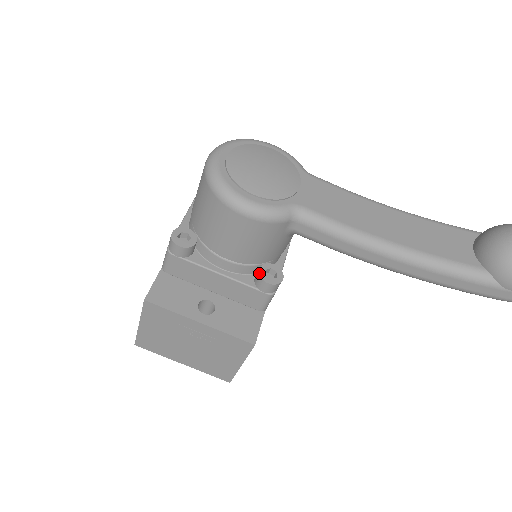
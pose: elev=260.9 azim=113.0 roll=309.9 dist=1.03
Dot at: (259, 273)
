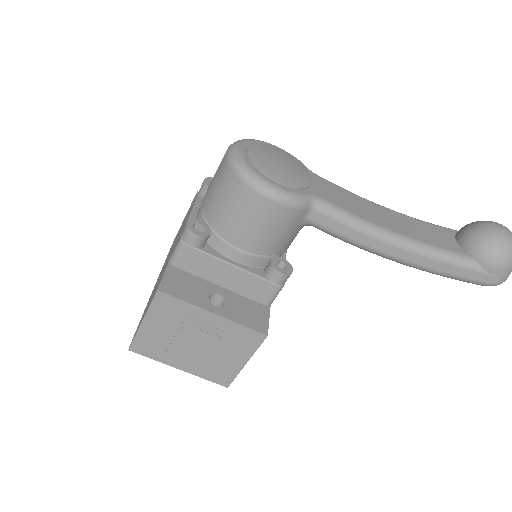
Dot at: (272, 264)
